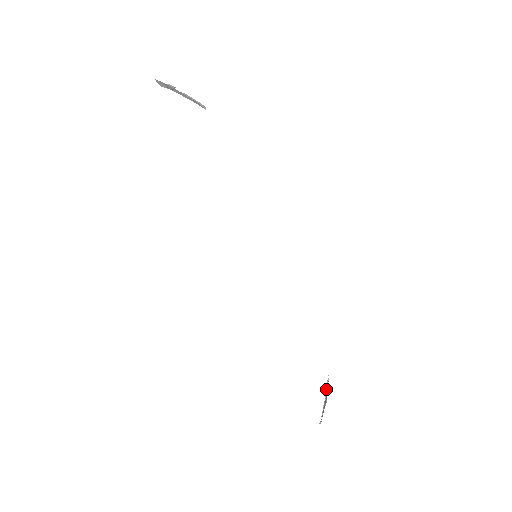
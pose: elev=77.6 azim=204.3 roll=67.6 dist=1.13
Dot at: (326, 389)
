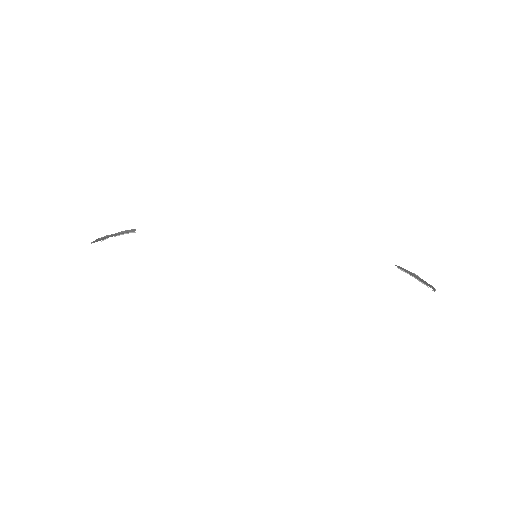
Dot at: occluded
